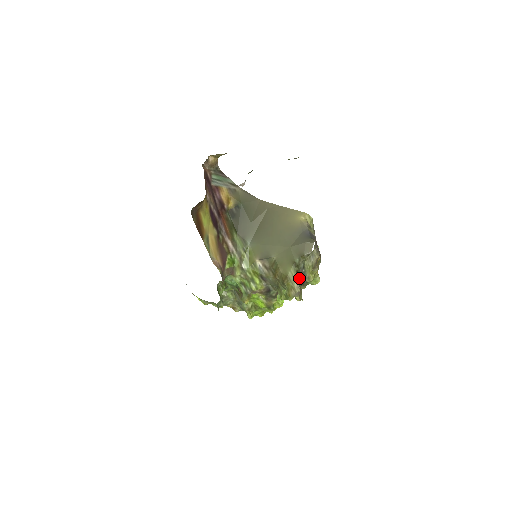
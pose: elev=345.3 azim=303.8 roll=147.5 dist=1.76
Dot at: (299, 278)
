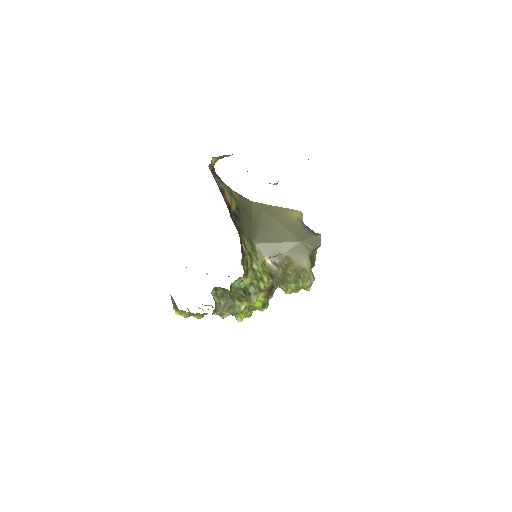
Dot at: occluded
